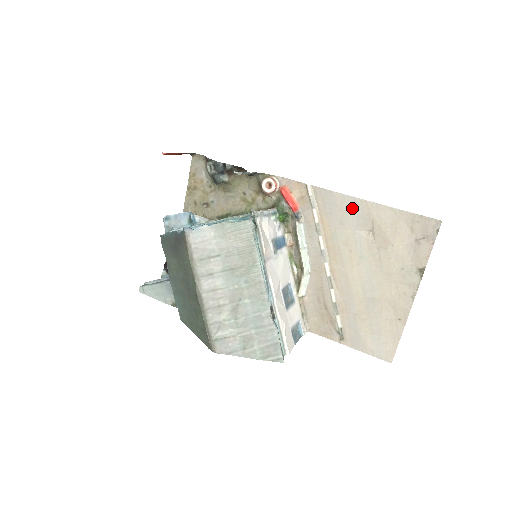
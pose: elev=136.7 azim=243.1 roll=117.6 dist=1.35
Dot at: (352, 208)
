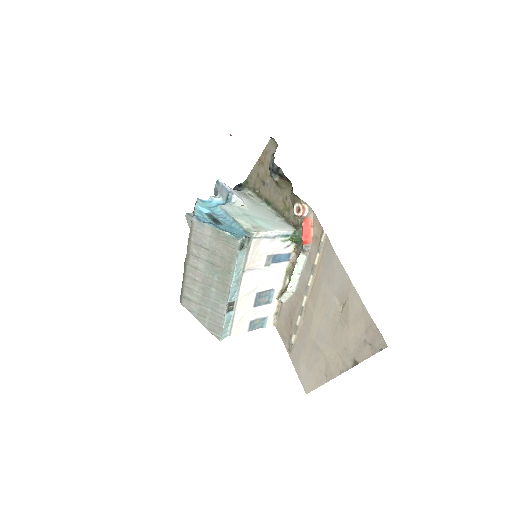
Dot at: (340, 277)
